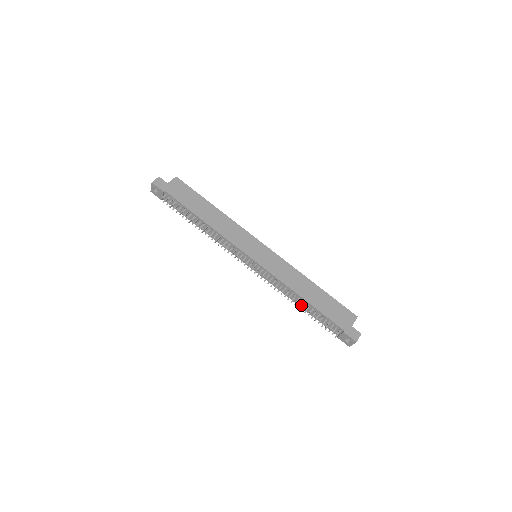
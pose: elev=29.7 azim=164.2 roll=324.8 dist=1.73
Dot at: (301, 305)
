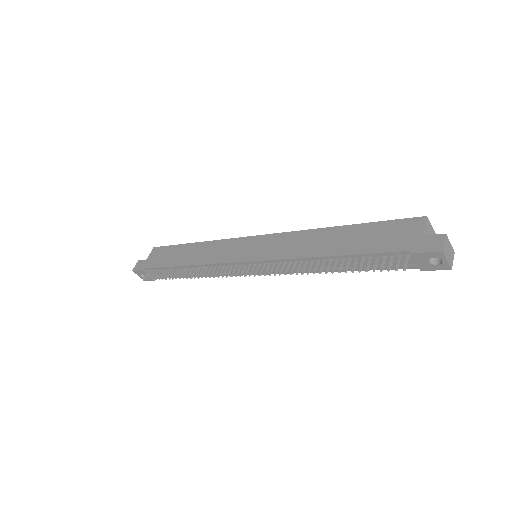
Dot at: occluded
